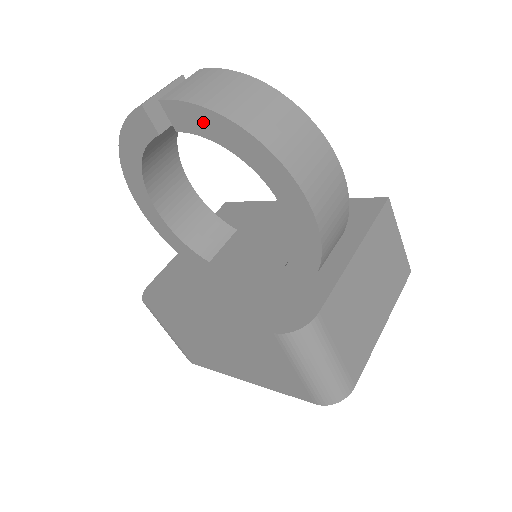
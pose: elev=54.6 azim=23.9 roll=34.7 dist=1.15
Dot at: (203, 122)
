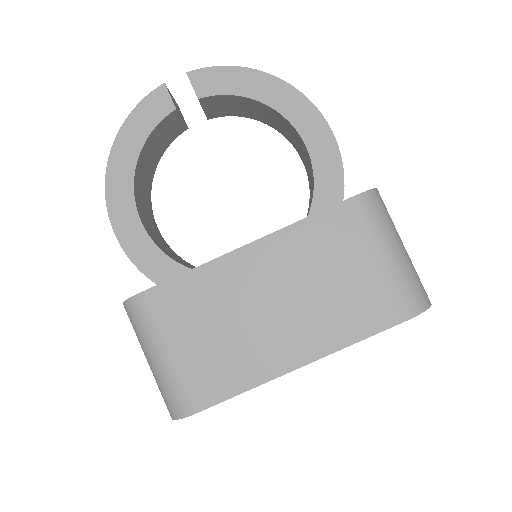
Dot at: (231, 80)
